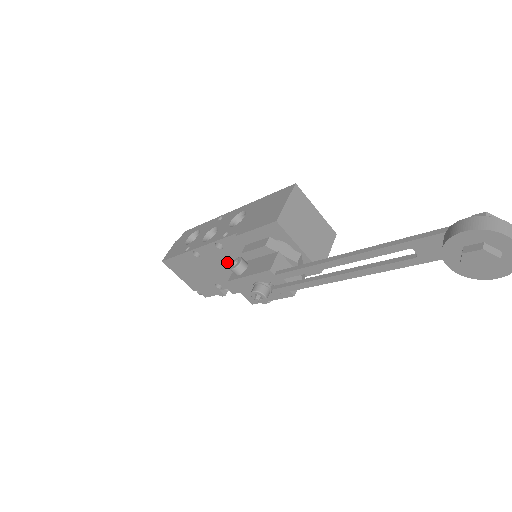
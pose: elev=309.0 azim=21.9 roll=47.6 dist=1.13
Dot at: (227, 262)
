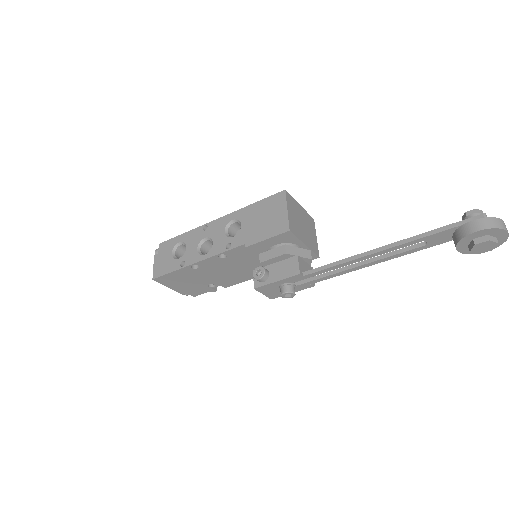
Dot at: (227, 266)
